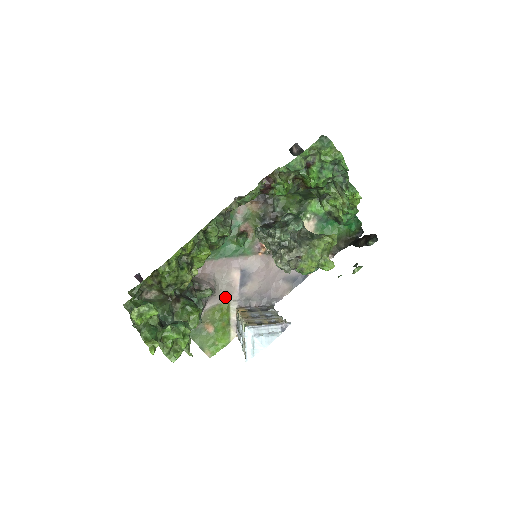
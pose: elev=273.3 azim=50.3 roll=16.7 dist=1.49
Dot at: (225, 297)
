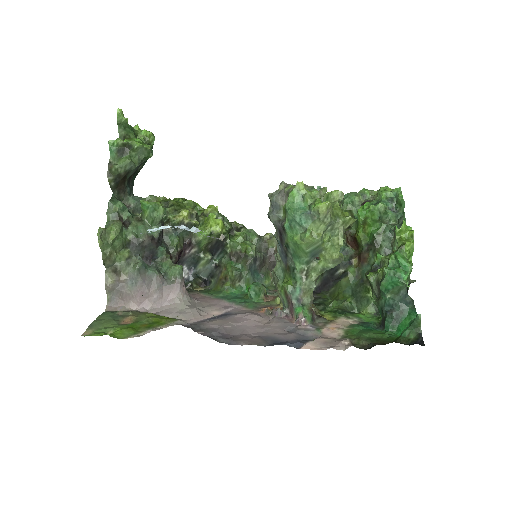
Dot at: (181, 315)
